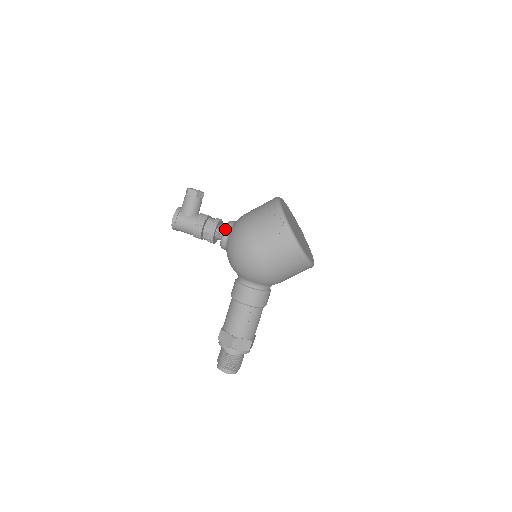
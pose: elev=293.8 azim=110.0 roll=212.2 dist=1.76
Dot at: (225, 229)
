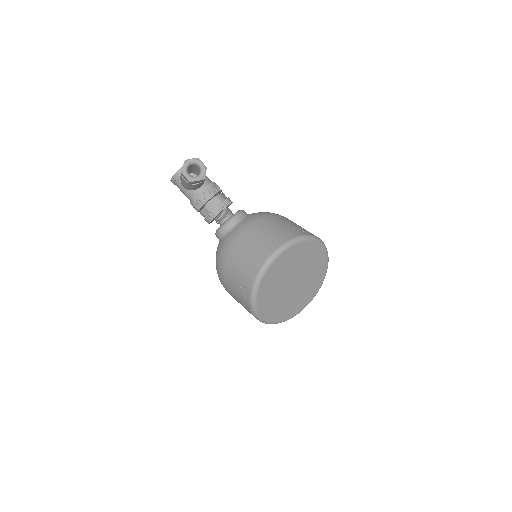
Dot at: (217, 232)
